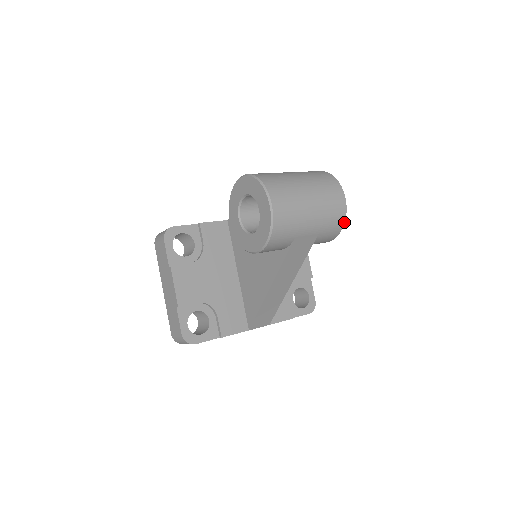
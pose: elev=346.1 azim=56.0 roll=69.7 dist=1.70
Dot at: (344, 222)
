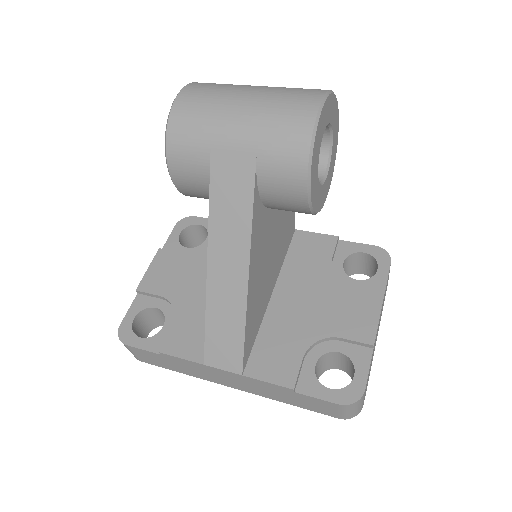
Dot at: (310, 140)
